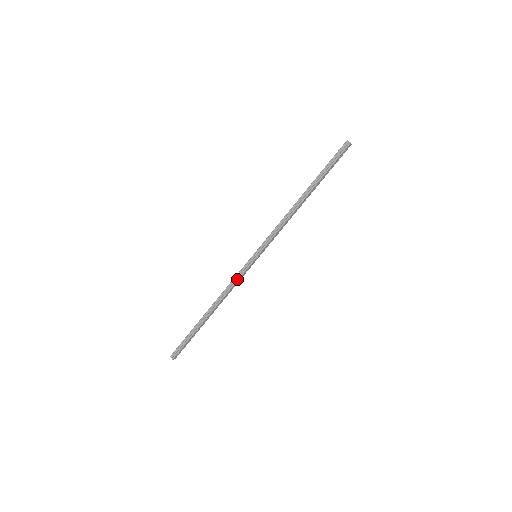
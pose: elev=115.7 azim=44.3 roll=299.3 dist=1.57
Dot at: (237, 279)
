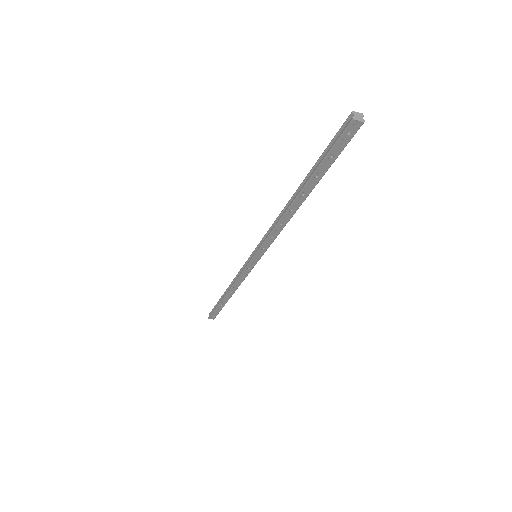
Dot at: (240, 273)
